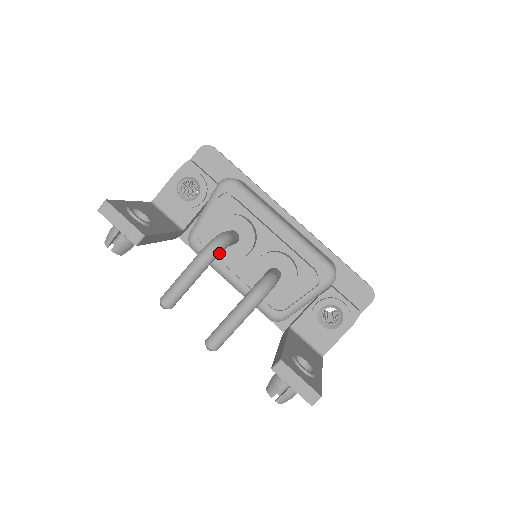
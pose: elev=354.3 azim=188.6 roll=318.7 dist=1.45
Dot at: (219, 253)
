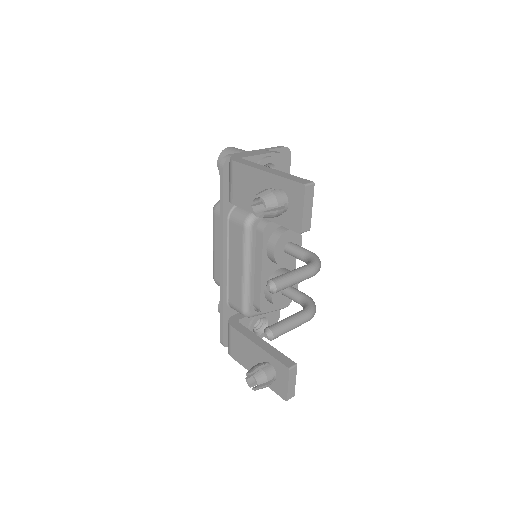
Dot at: occluded
